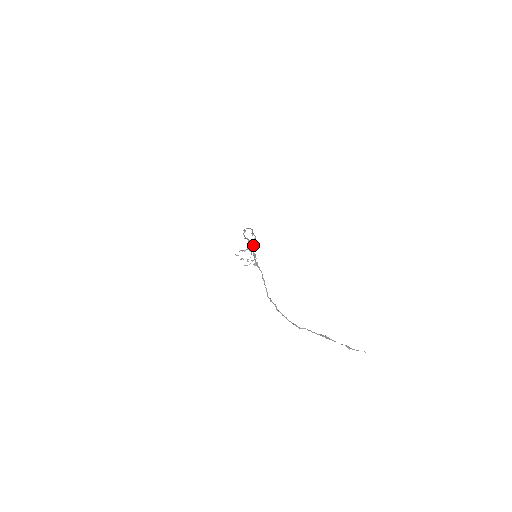
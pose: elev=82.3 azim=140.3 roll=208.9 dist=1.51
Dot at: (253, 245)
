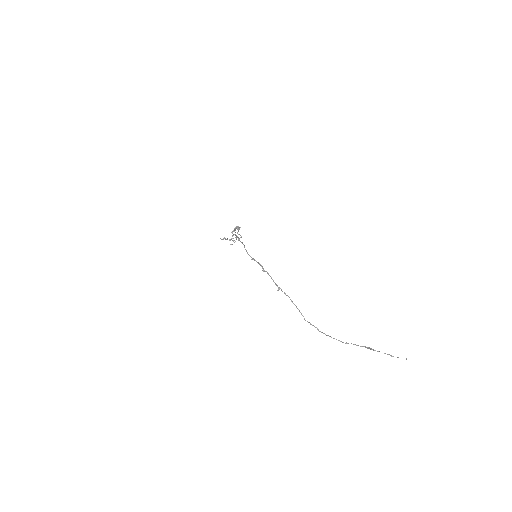
Dot at: (235, 228)
